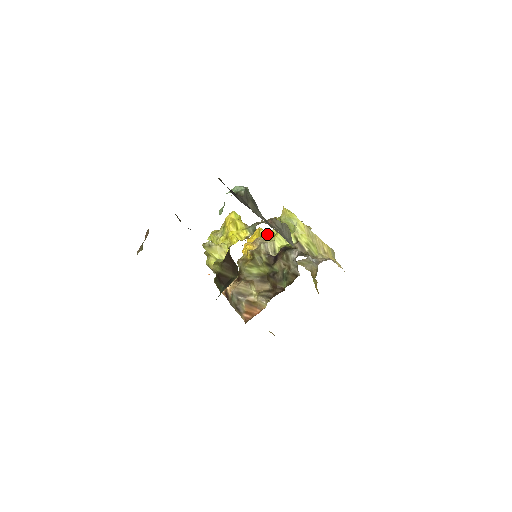
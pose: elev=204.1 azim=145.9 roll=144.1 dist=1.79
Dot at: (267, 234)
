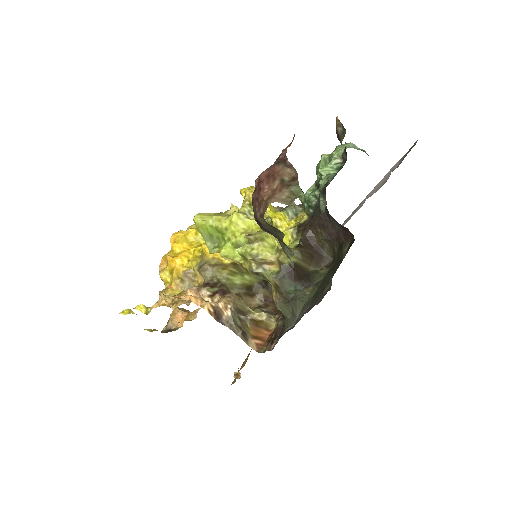
Dot at: occluded
